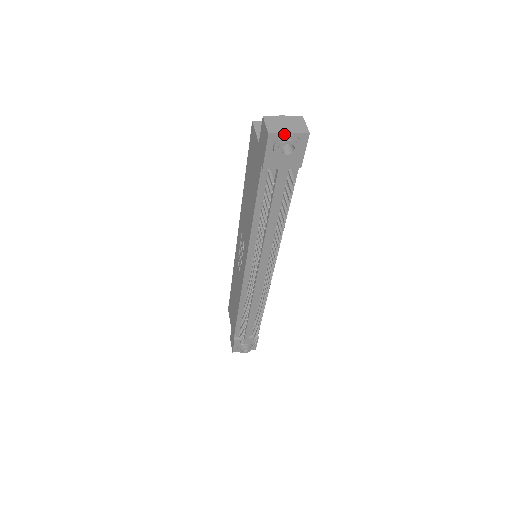
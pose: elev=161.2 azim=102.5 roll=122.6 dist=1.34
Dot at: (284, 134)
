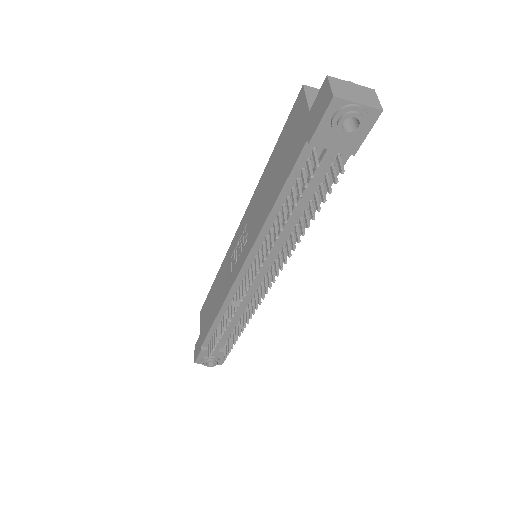
Dot at: (352, 103)
